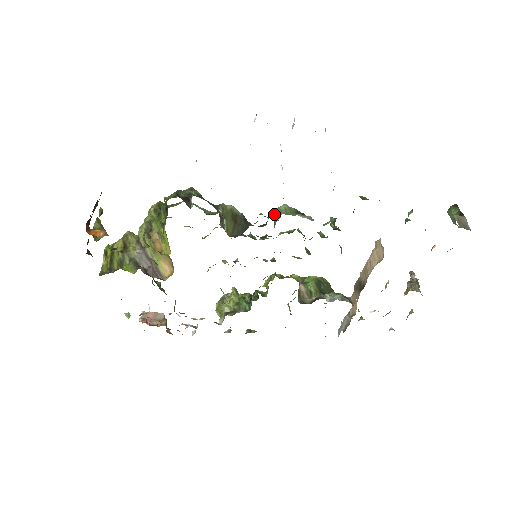
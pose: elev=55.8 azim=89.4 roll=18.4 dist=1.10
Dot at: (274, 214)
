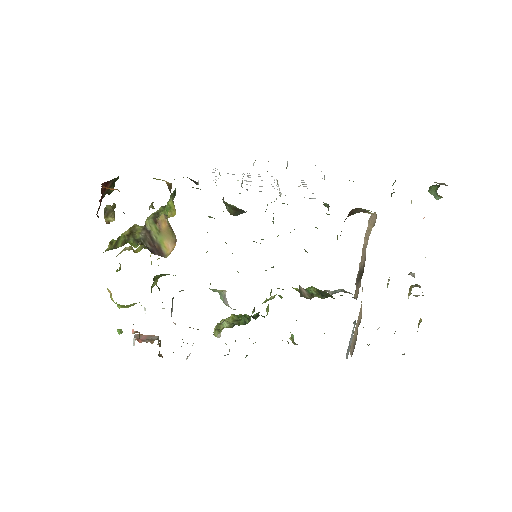
Dot at: occluded
